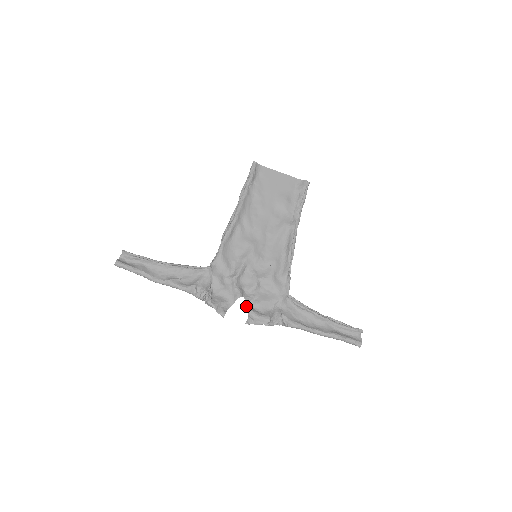
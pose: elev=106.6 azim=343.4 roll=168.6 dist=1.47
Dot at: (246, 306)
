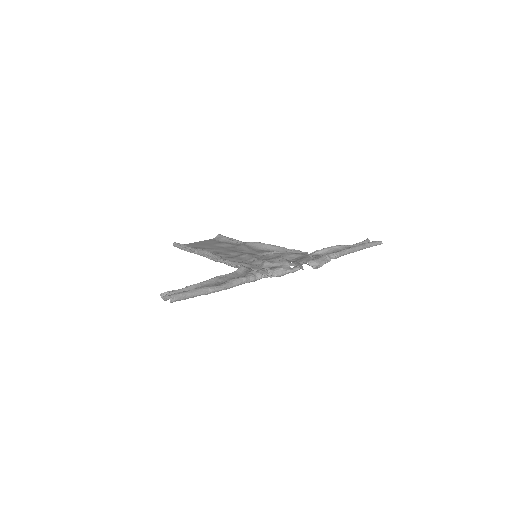
Dot at: occluded
